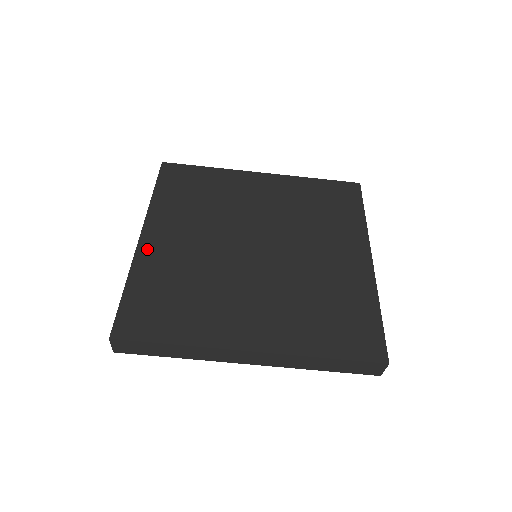
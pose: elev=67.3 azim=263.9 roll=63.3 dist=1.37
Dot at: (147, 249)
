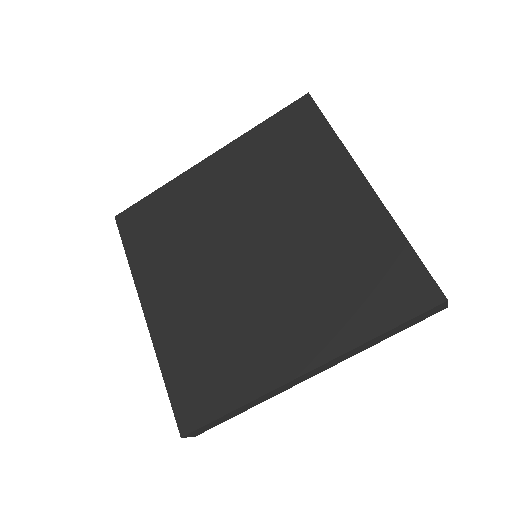
Dot at: (158, 324)
